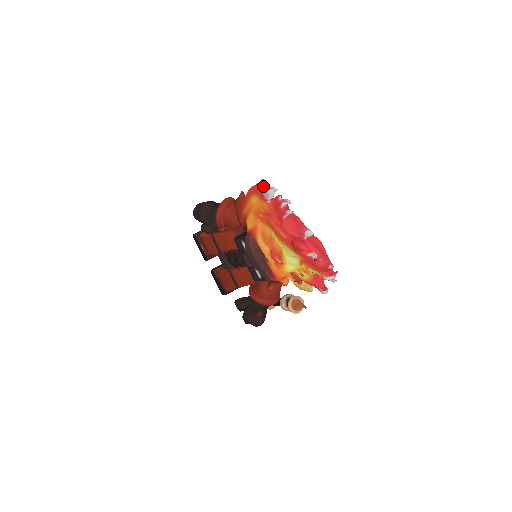
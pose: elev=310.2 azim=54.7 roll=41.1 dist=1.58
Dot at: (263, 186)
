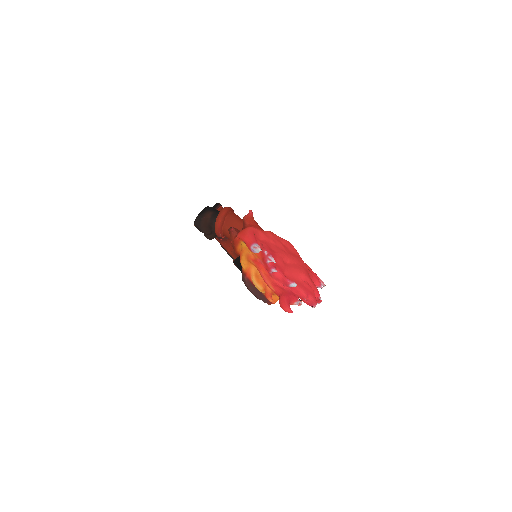
Dot at: (249, 241)
